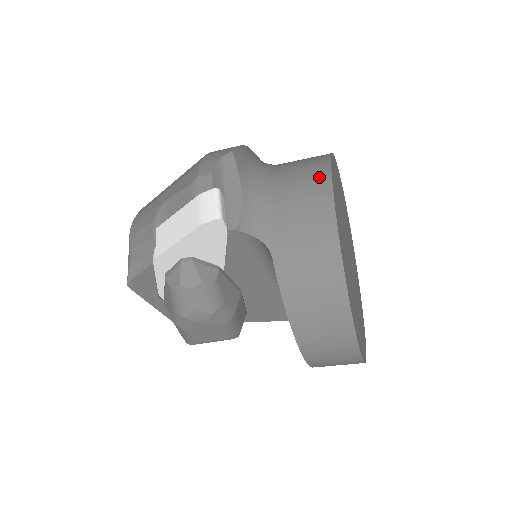
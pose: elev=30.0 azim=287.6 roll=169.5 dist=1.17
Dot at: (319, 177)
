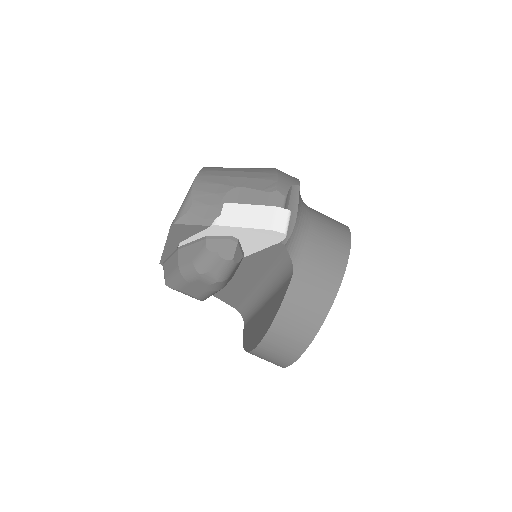
Dot at: (343, 242)
